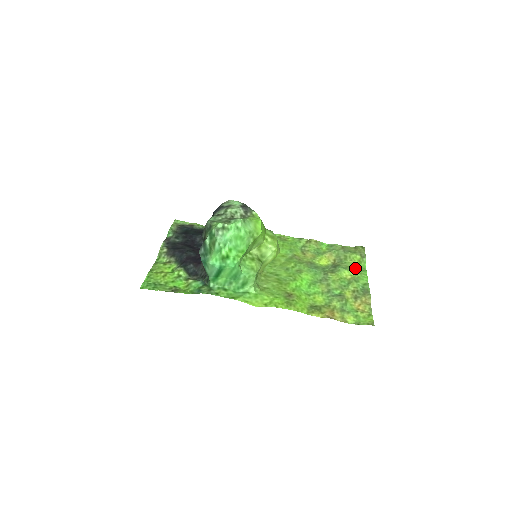
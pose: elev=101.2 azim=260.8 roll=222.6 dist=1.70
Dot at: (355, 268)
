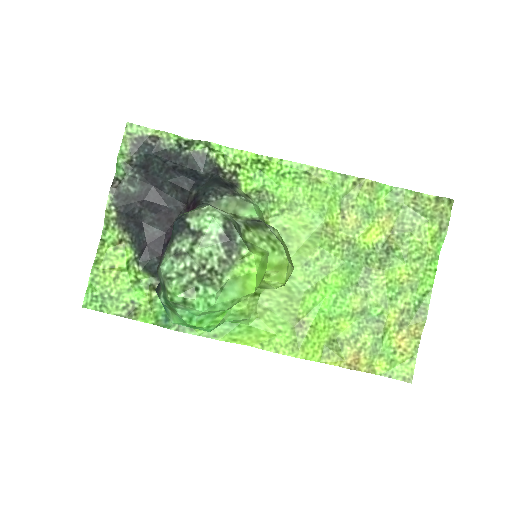
Dot at: (420, 257)
